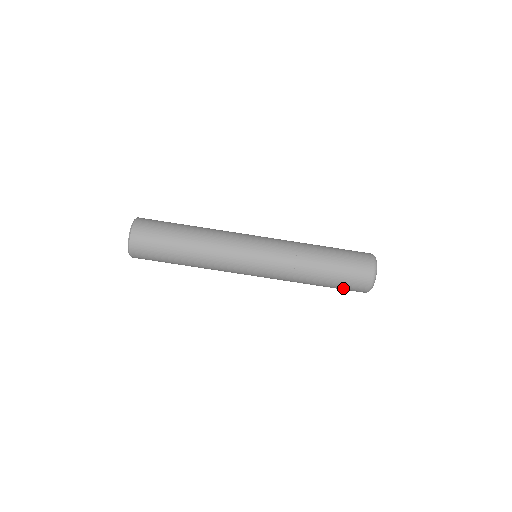
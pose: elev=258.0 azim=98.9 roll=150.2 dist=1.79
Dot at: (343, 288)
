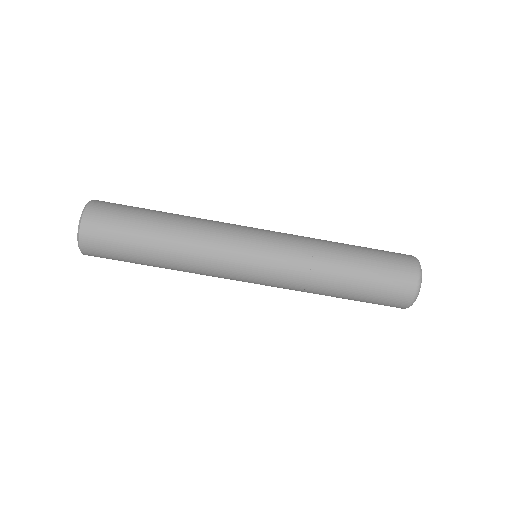
Dot at: (373, 303)
